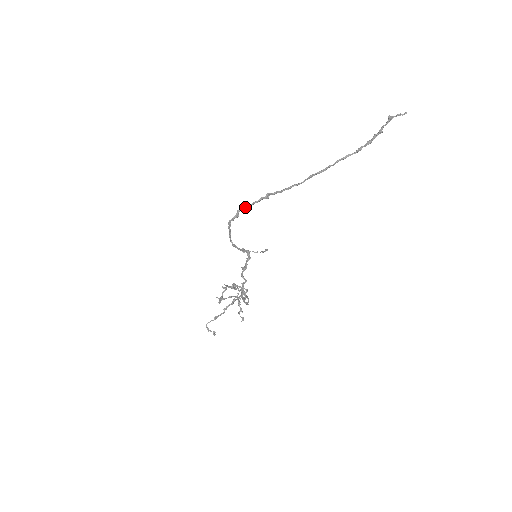
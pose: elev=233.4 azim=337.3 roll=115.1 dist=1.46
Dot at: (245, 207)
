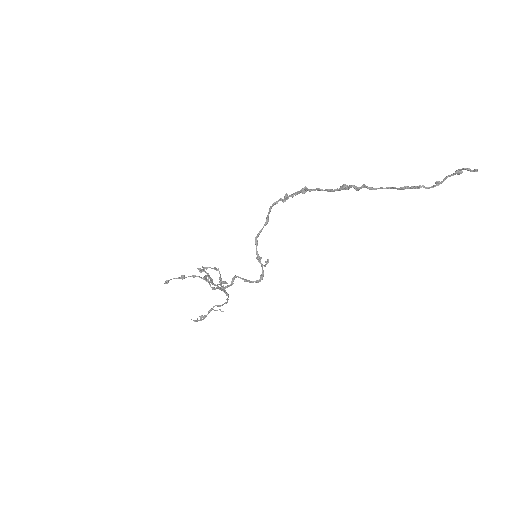
Dot at: (287, 197)
